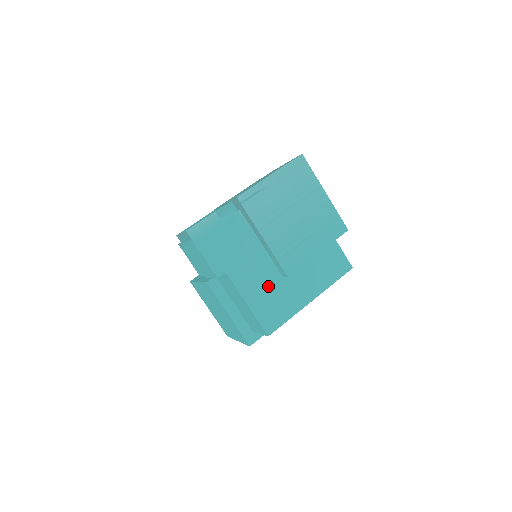
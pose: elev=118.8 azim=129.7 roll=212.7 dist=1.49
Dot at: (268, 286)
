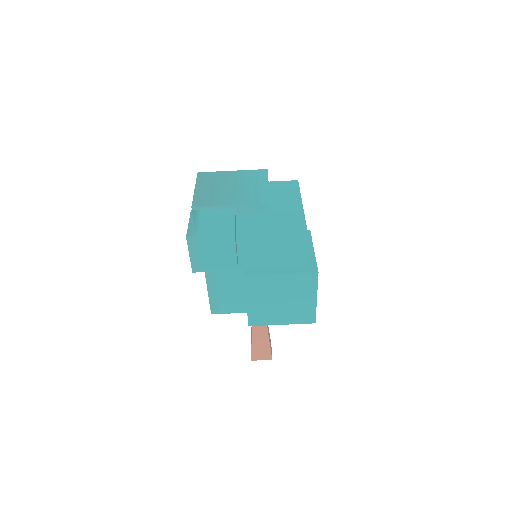
Dot at: (270, 221)
